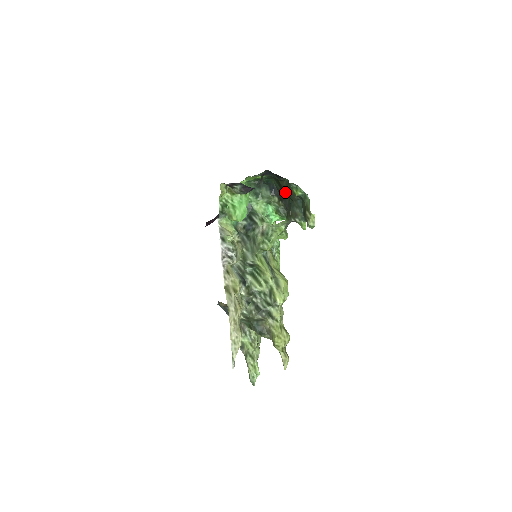
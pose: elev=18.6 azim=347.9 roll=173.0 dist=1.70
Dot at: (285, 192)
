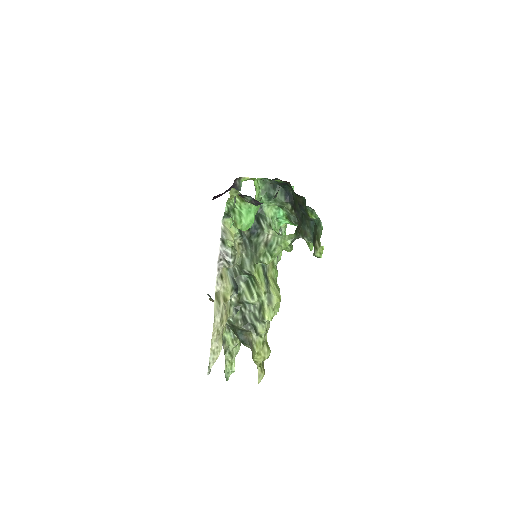
Dot at: occluded
